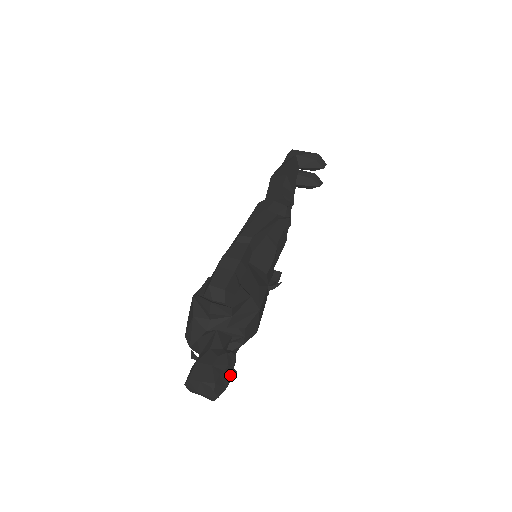
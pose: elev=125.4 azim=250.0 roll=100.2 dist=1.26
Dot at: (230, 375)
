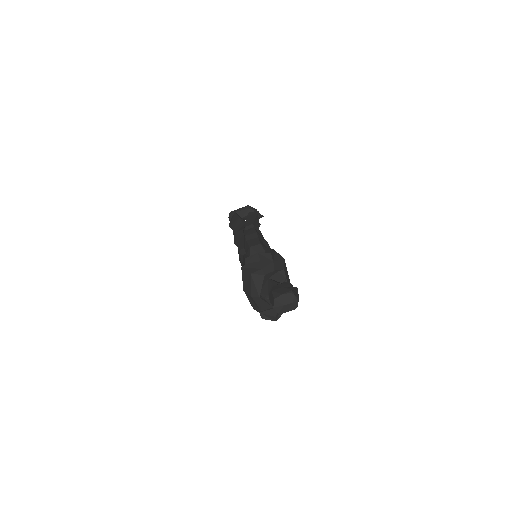
Dot at: (295, 290)
